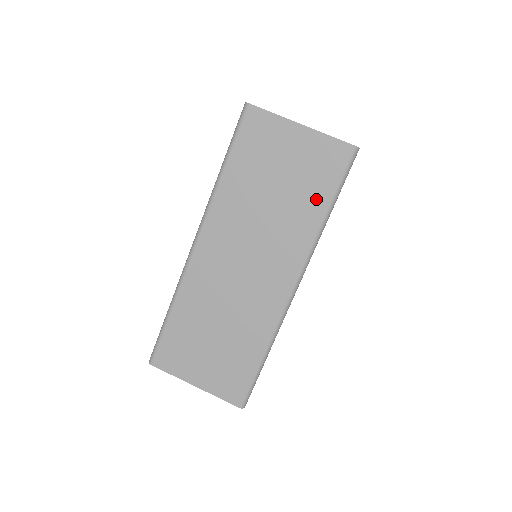
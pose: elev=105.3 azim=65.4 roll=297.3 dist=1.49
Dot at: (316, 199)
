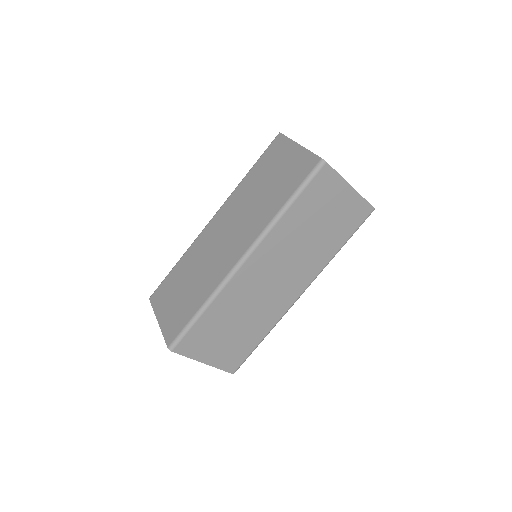
Dot at: (284, 194)
